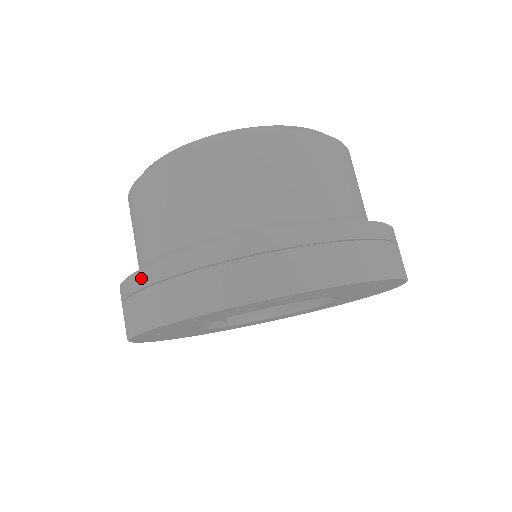
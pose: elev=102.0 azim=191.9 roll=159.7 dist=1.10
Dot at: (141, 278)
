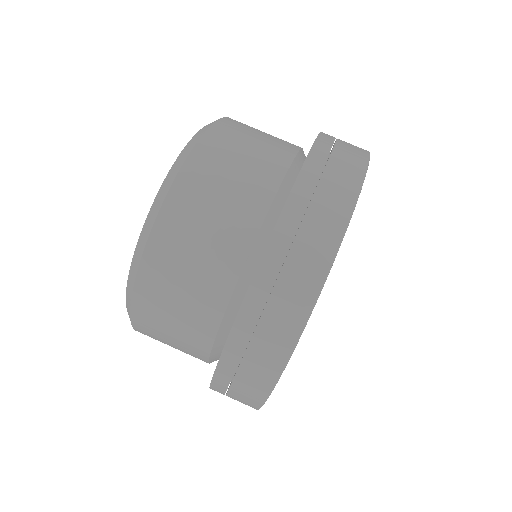
Dot at: (266, 272)
